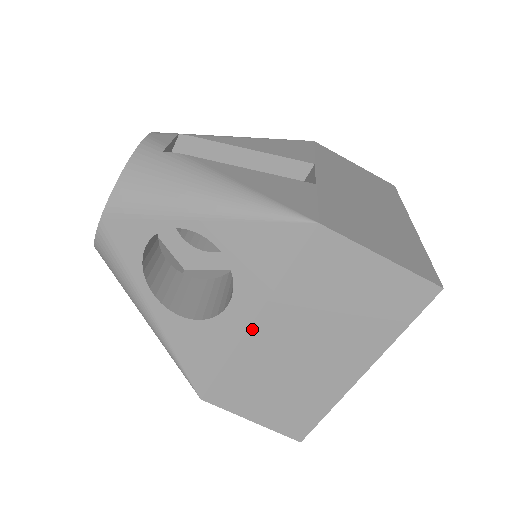
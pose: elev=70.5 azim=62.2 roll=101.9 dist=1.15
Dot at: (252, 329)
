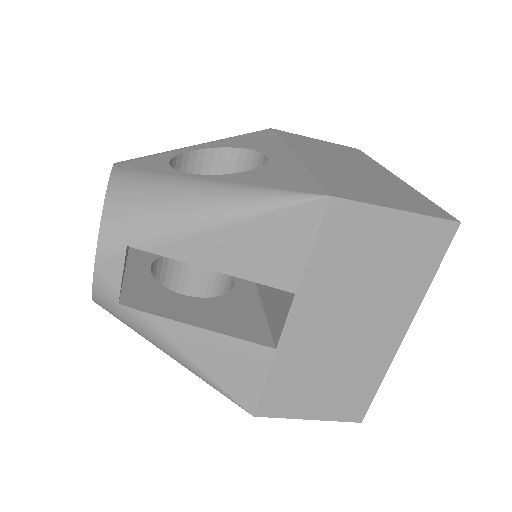
Dot at: occluded
